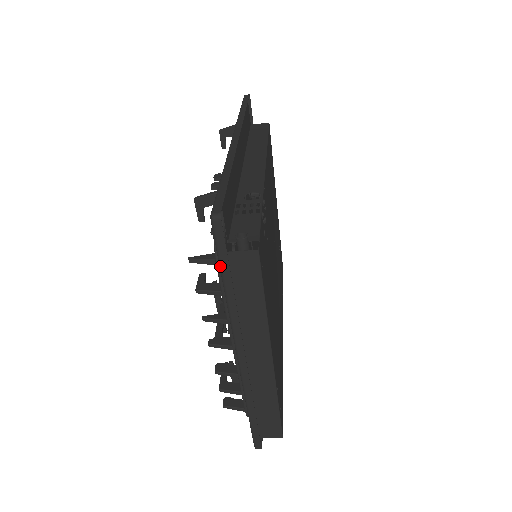
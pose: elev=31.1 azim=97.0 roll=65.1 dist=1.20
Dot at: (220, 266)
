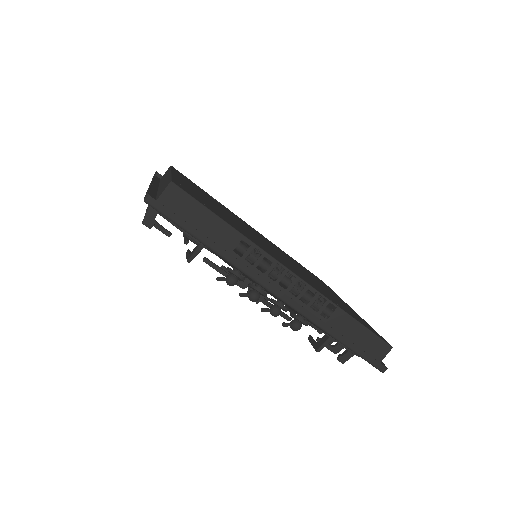
Dot at: occluded
